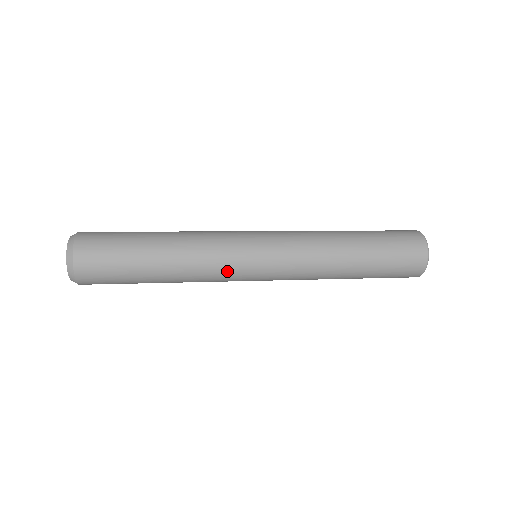
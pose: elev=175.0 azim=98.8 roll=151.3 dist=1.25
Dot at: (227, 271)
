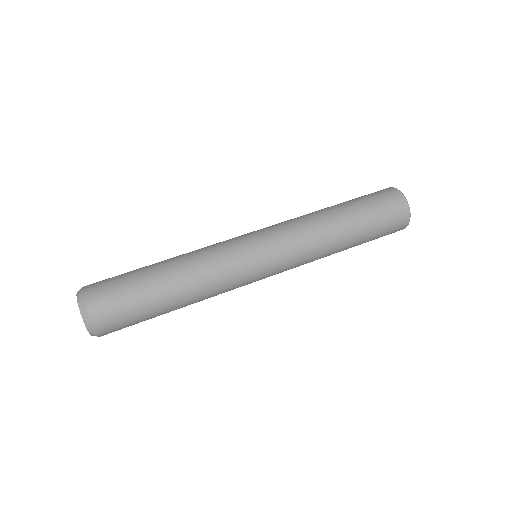
Dot at: (237, 287)
